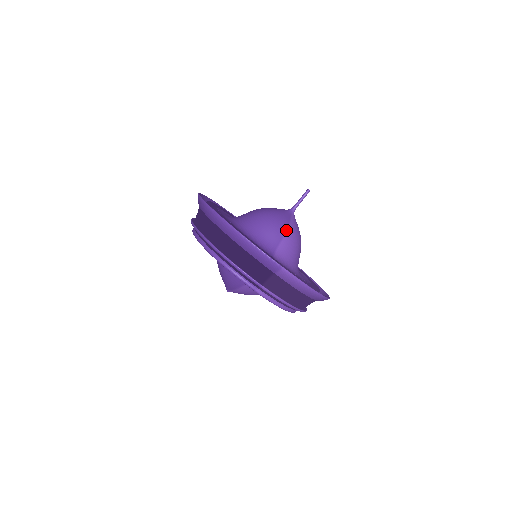
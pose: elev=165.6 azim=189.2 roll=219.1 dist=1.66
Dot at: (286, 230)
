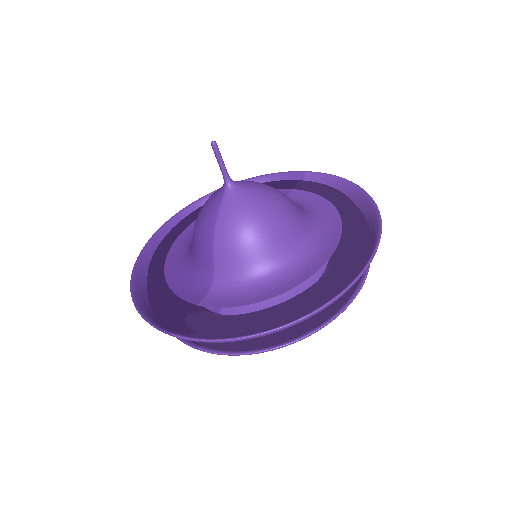
Dot at: (213, 234)
